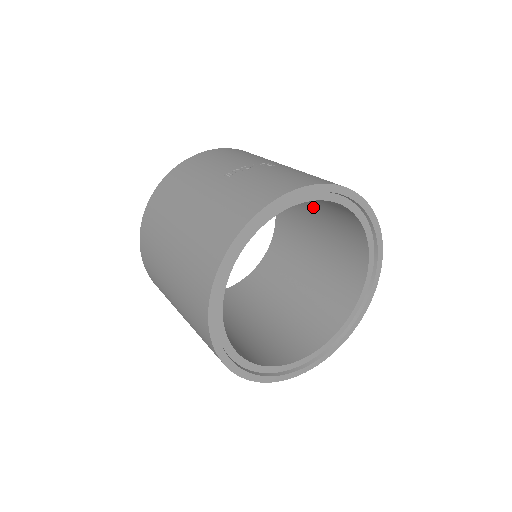
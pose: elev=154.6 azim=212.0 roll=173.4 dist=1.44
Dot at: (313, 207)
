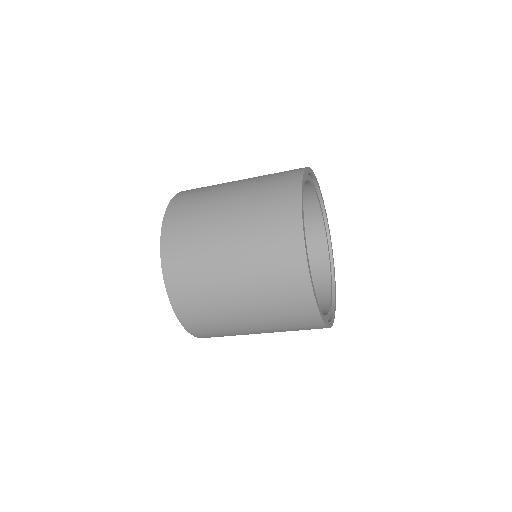
Dot at: occluded
